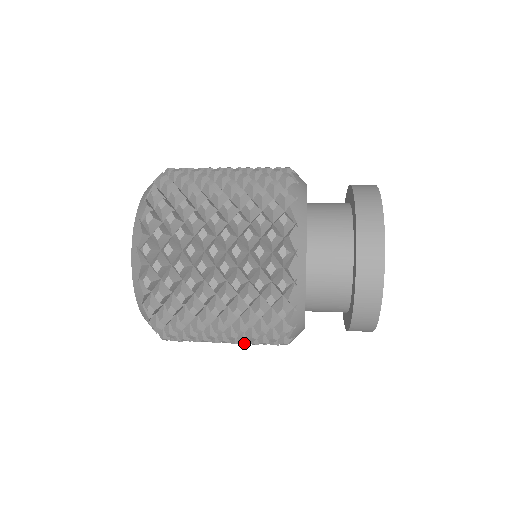
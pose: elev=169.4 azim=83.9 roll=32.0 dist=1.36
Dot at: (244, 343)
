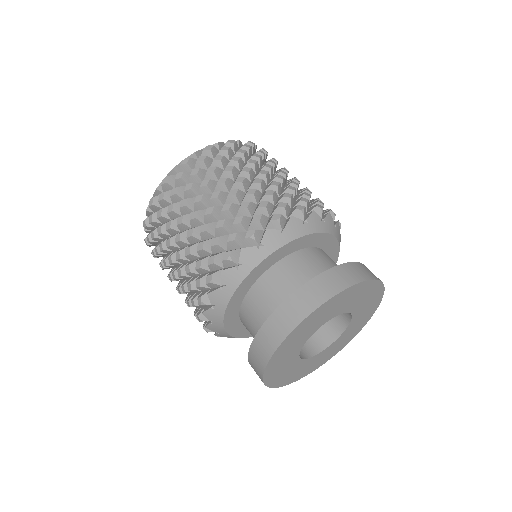
Dot at: occluded
